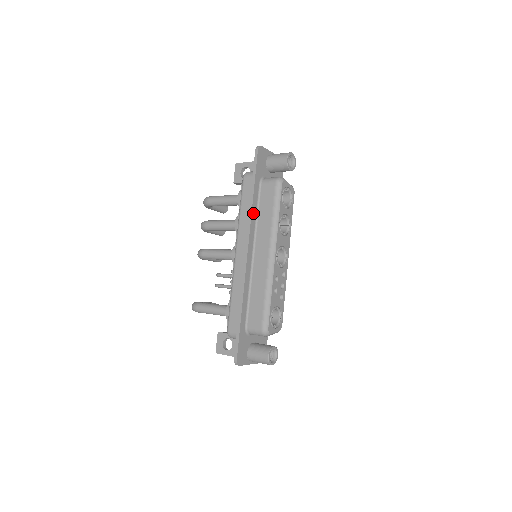
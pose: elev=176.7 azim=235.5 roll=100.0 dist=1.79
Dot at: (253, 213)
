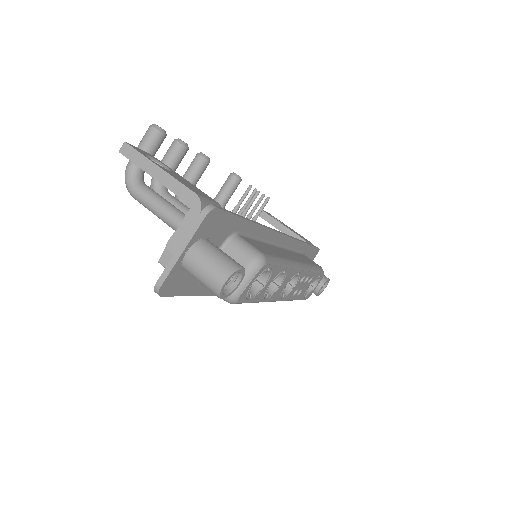
Dot at: occluded
